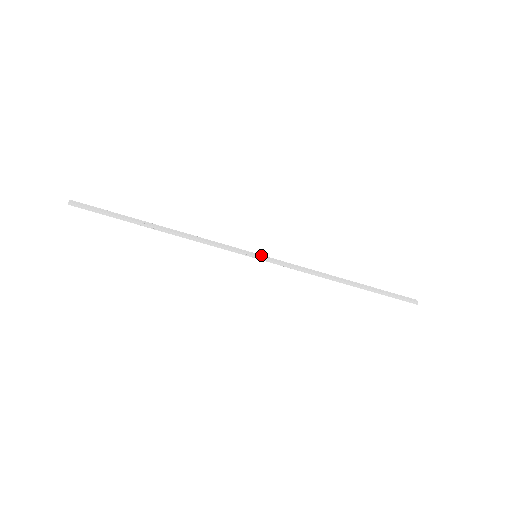
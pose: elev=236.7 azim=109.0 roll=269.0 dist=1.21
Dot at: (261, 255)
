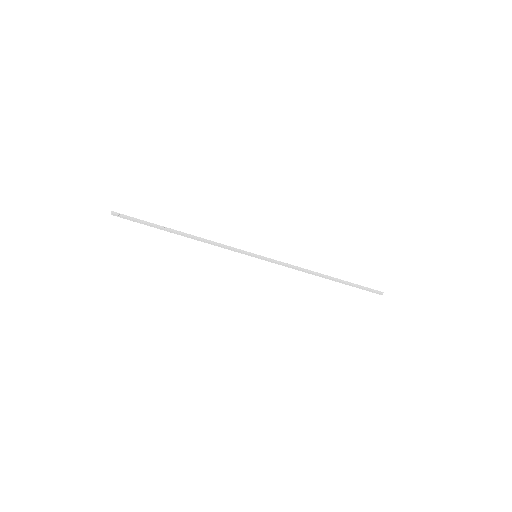
Dot at: (259, 256)
